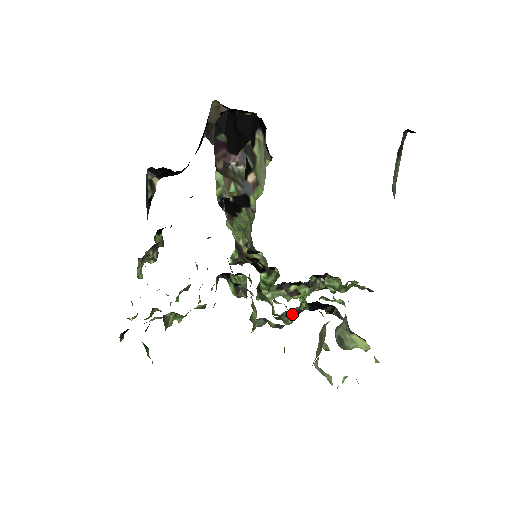
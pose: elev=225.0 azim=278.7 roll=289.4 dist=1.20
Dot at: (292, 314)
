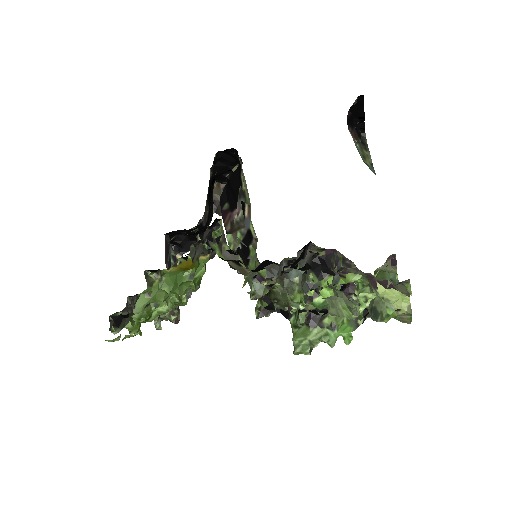
Dot at: (297, 283)
